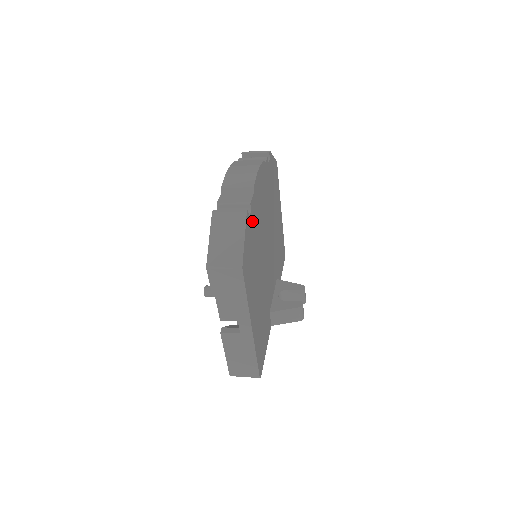
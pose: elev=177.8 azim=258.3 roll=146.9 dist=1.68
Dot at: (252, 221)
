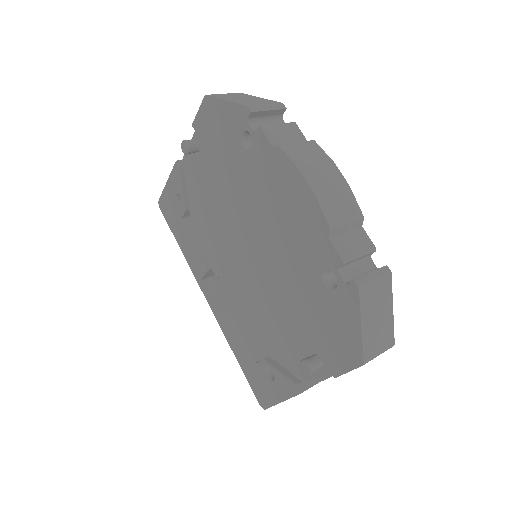
Dot at: occluded
